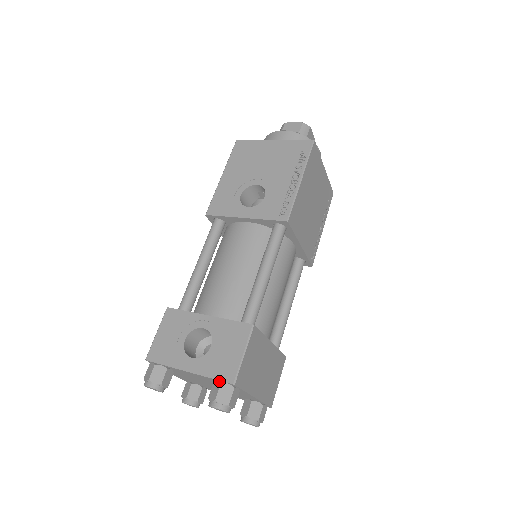
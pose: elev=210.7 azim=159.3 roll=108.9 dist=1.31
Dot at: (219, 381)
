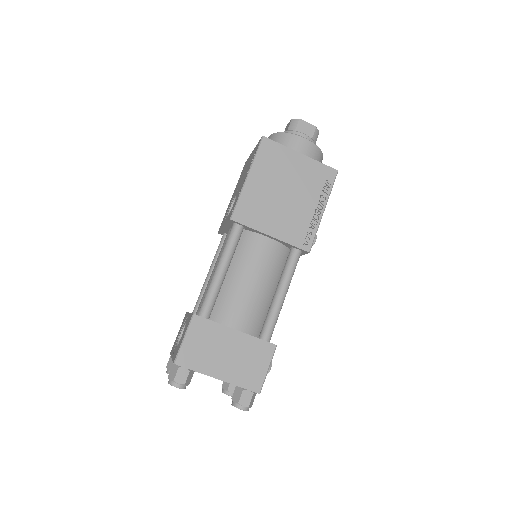
Dot at: occluded
